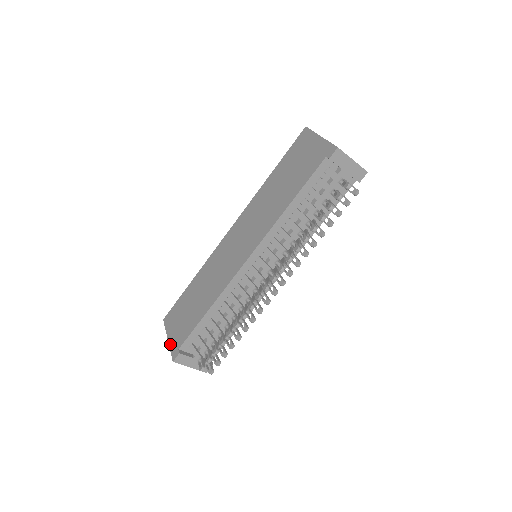
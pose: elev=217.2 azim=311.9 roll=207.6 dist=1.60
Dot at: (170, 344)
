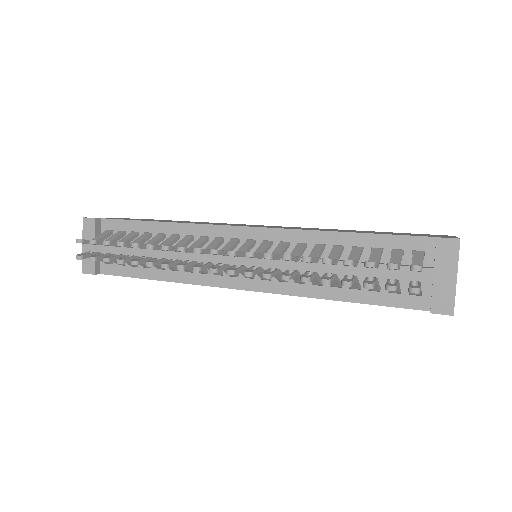
Dot at: occluded
